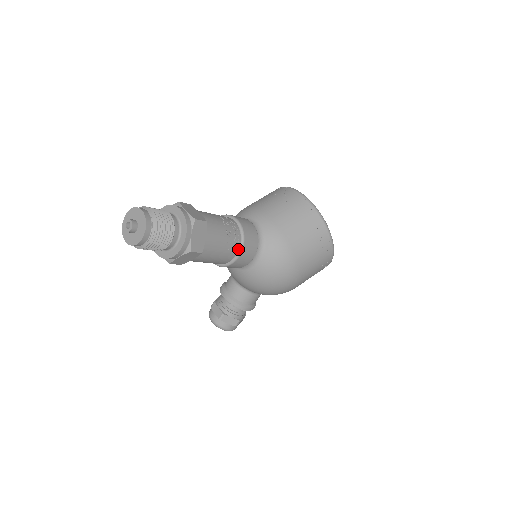
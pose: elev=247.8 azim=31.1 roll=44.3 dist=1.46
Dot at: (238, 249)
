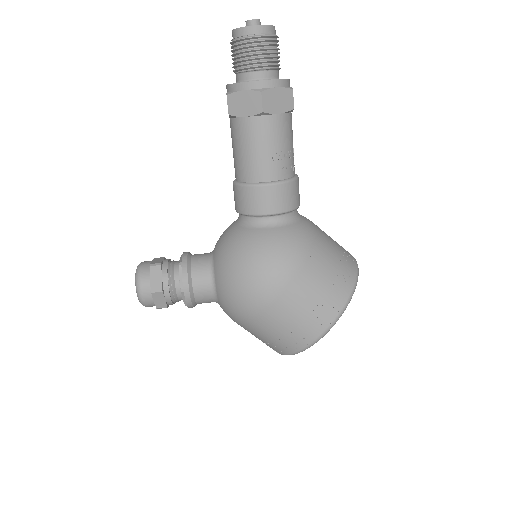
Dot at: (275, 180)
